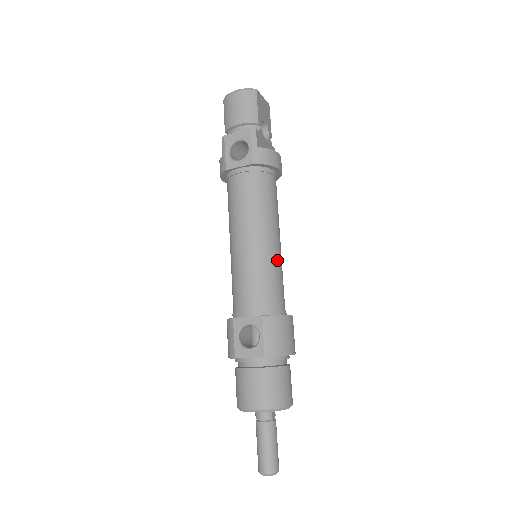
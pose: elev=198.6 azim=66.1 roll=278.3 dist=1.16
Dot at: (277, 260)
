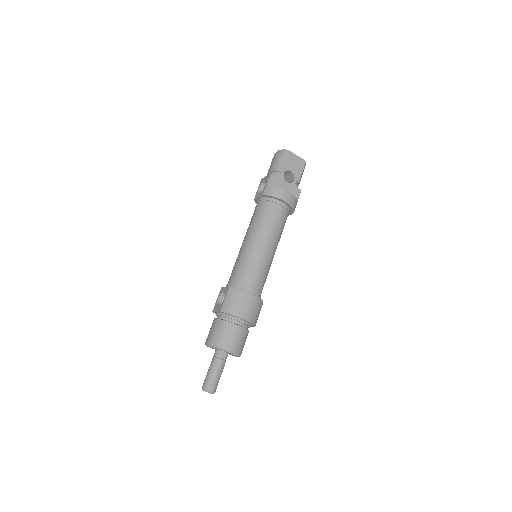
Dot at: (258, 258)
